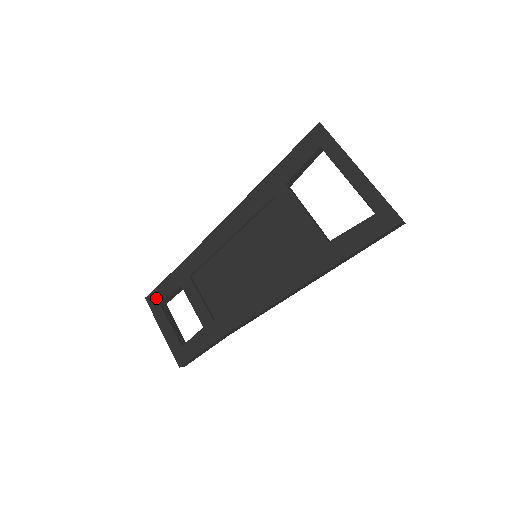
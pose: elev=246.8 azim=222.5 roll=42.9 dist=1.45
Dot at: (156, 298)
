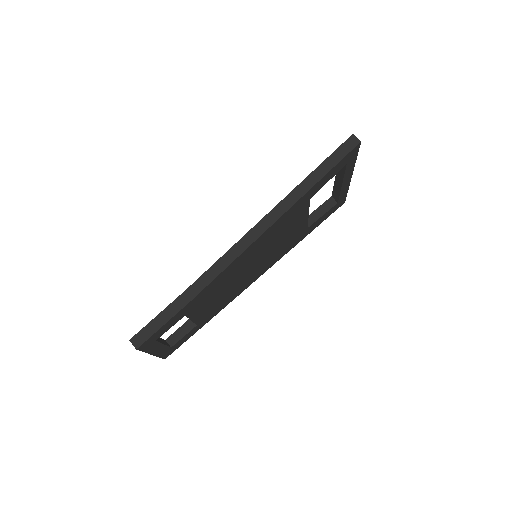
Dot at: occluded
